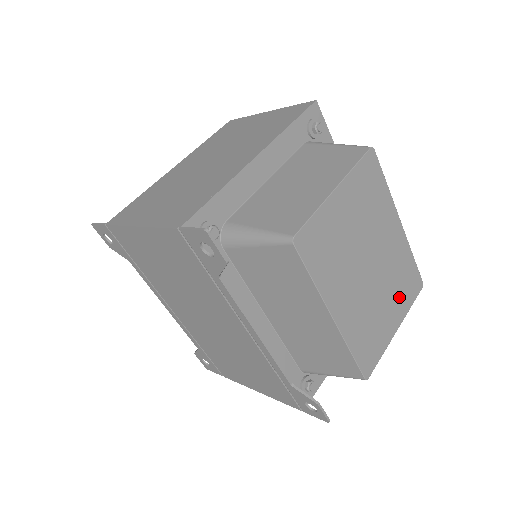
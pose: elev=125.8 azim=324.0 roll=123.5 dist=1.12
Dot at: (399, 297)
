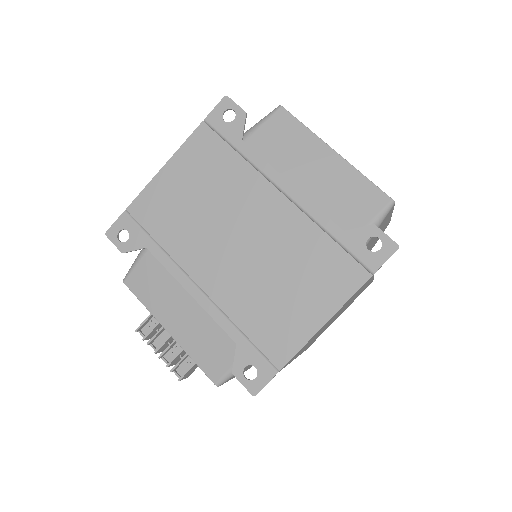
Dot at: occluded
